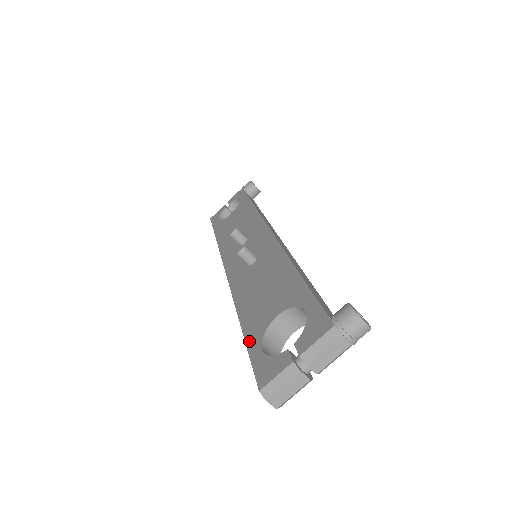
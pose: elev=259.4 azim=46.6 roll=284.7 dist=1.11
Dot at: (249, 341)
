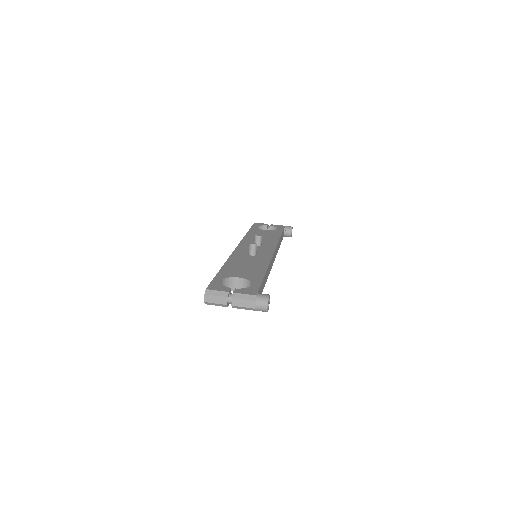
Dot at: (219, 275)
